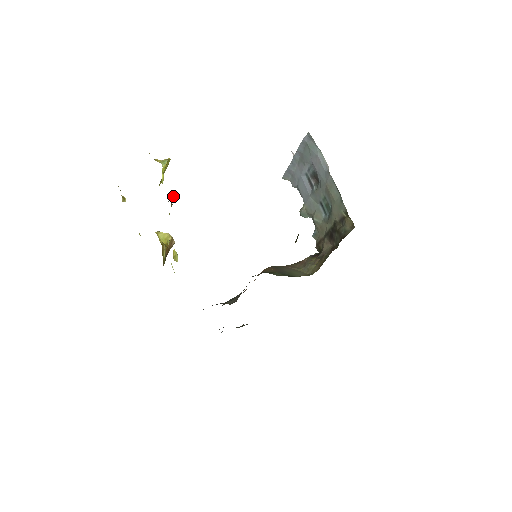
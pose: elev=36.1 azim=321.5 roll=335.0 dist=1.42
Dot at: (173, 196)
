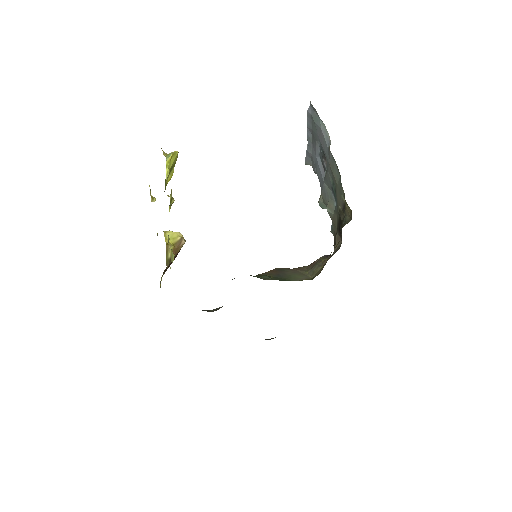
Dot at: (171, 191)
